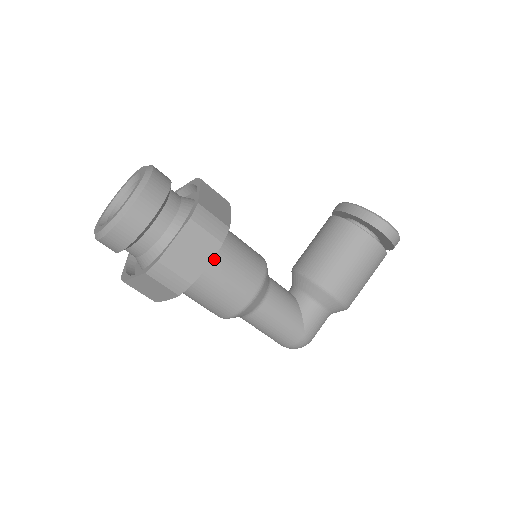
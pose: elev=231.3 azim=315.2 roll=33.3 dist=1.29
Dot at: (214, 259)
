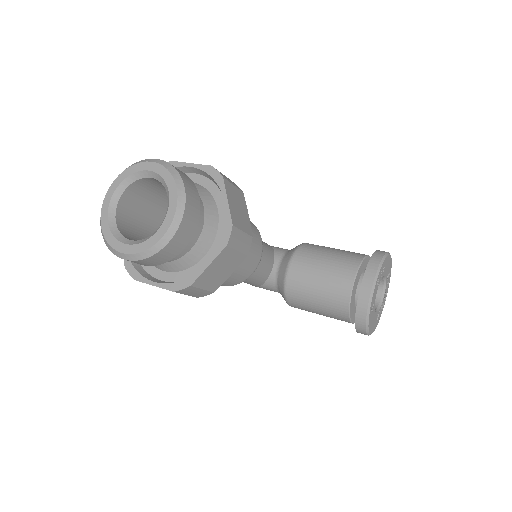
Dot at: occluded
